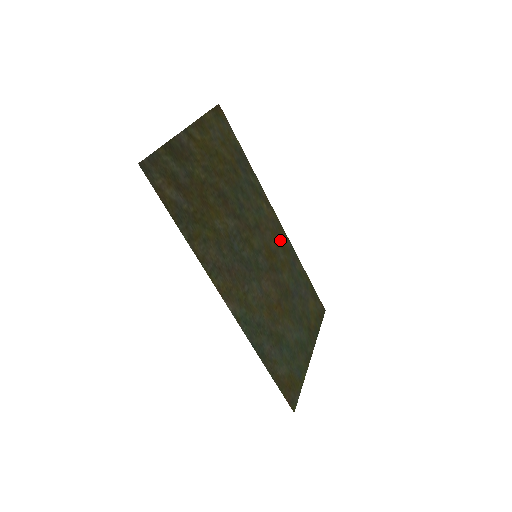
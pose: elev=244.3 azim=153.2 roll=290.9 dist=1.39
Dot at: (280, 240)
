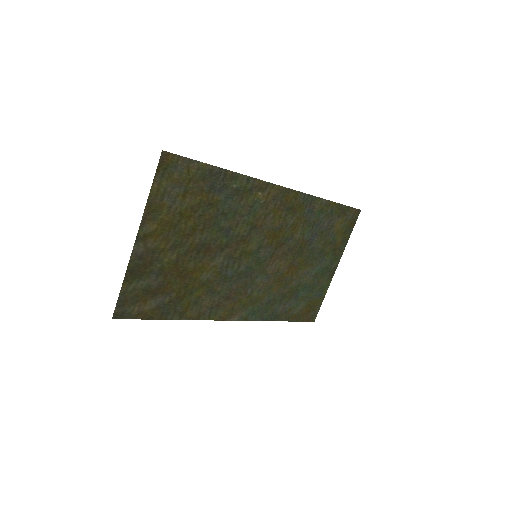
Dot at: (287, 207)
